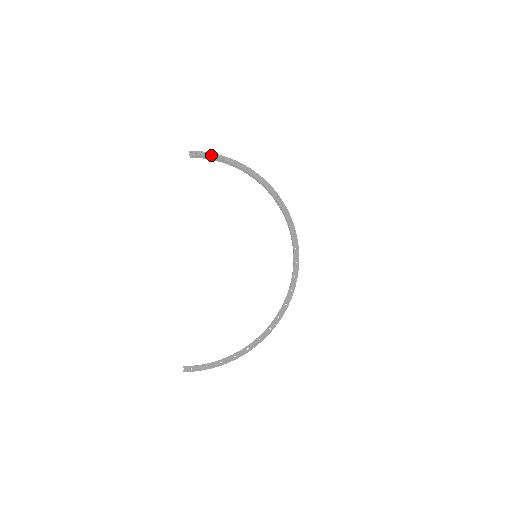
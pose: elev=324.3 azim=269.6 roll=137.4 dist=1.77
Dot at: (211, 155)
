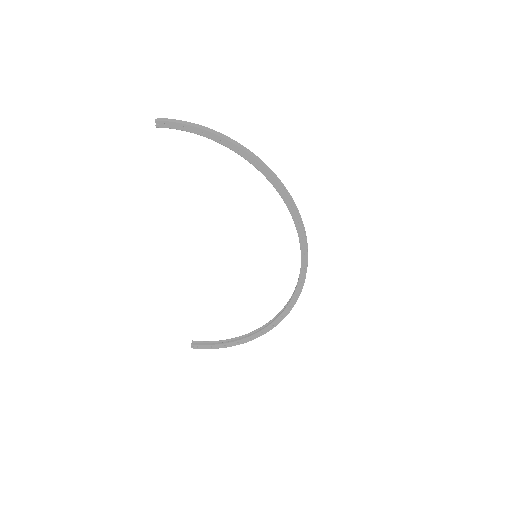
Dot at: (186, 128)
